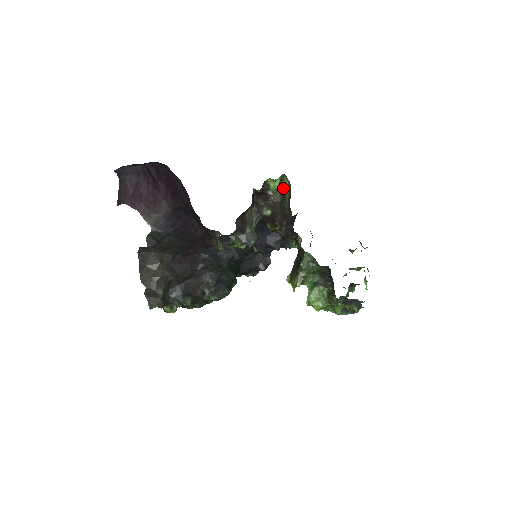
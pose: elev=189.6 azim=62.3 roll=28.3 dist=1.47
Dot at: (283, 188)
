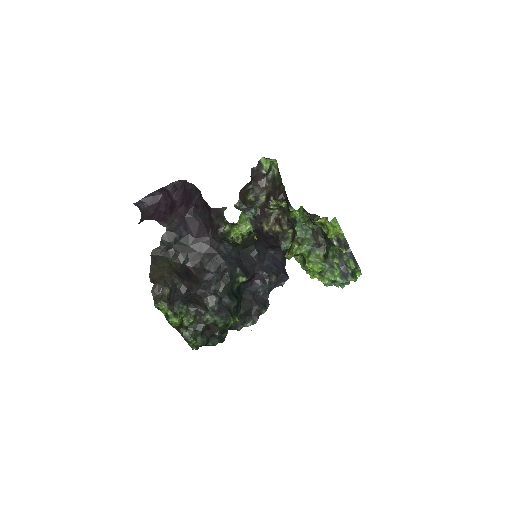
Dot at: (273, 175)
